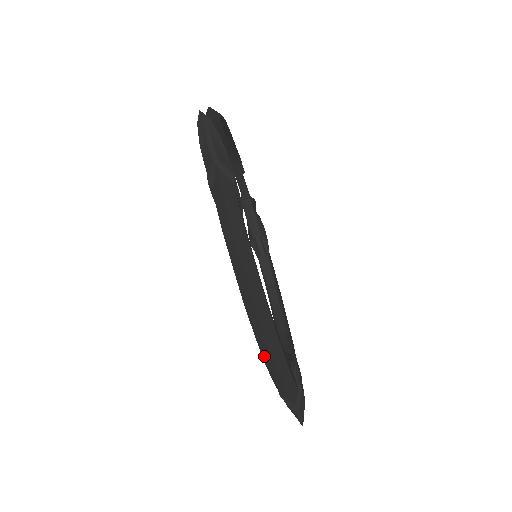
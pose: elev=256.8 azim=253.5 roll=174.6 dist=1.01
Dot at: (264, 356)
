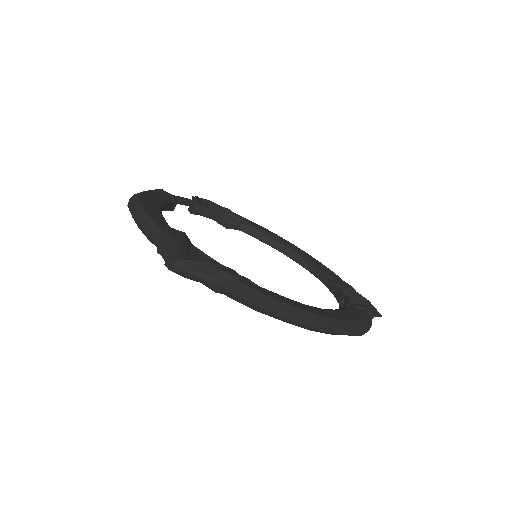
Dot at: occluded
